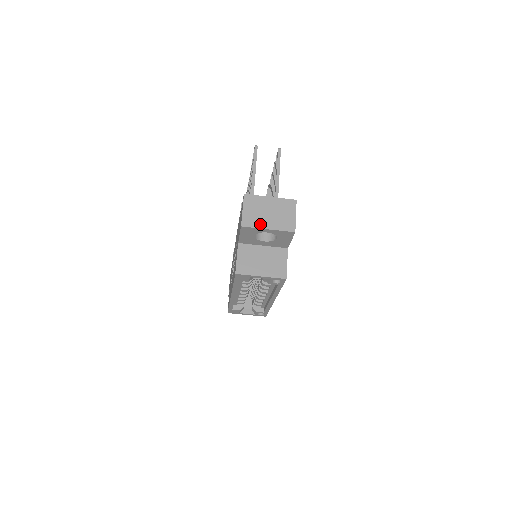
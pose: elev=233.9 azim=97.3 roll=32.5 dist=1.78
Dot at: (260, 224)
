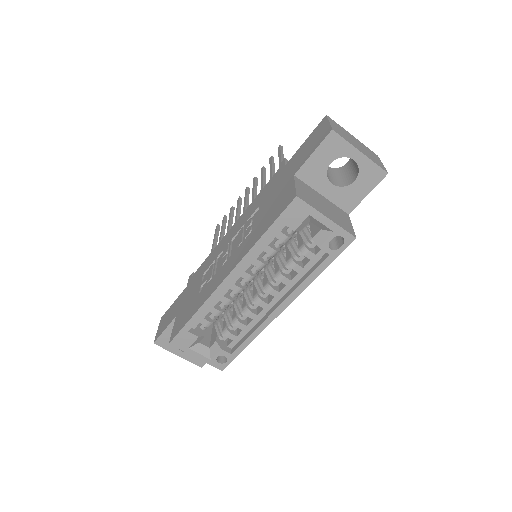
Dot at: (351, 143)
